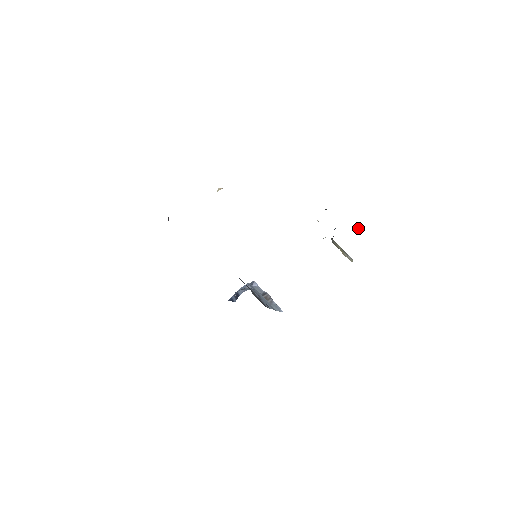
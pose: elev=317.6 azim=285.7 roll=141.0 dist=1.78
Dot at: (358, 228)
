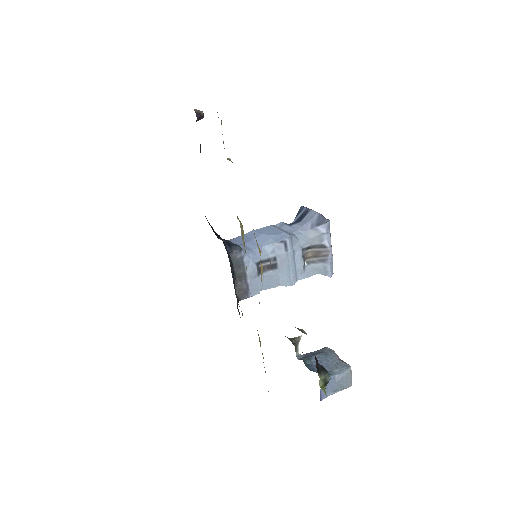
Dot at: (338, 390)
